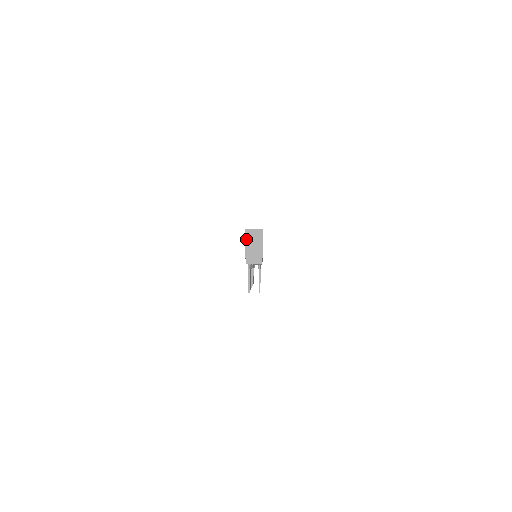
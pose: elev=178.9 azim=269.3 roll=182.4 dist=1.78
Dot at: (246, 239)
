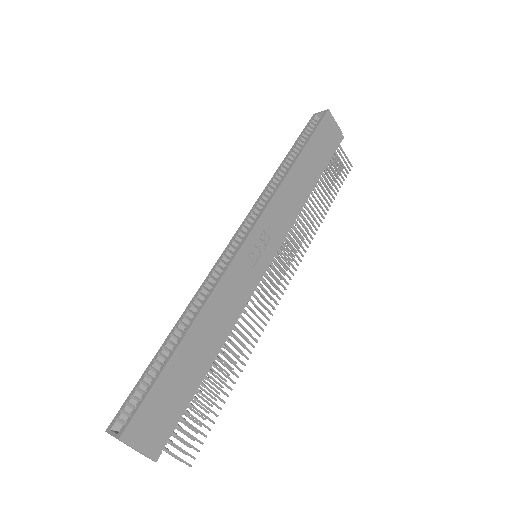
Dot at: occluded
